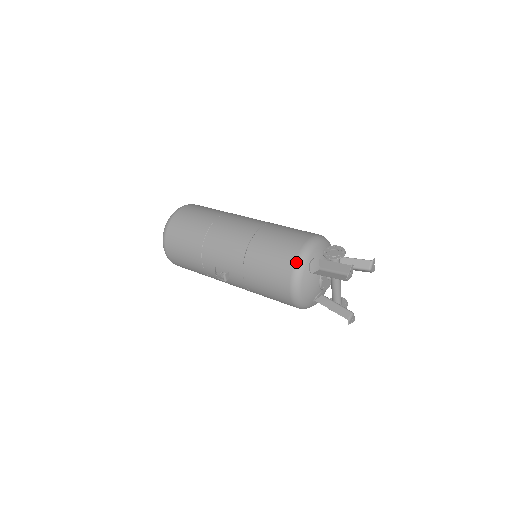
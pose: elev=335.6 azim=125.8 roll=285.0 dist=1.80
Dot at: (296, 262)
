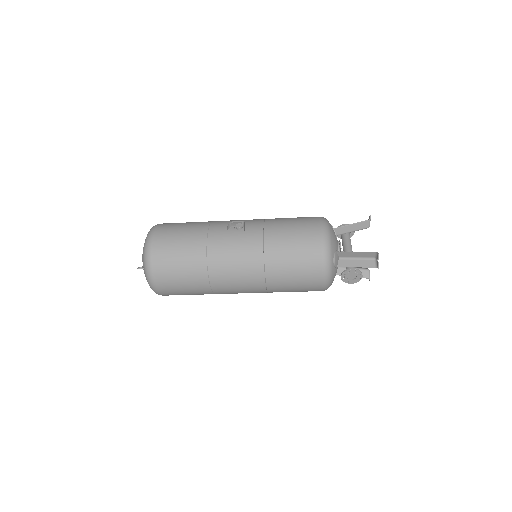
Dot at: occluded
